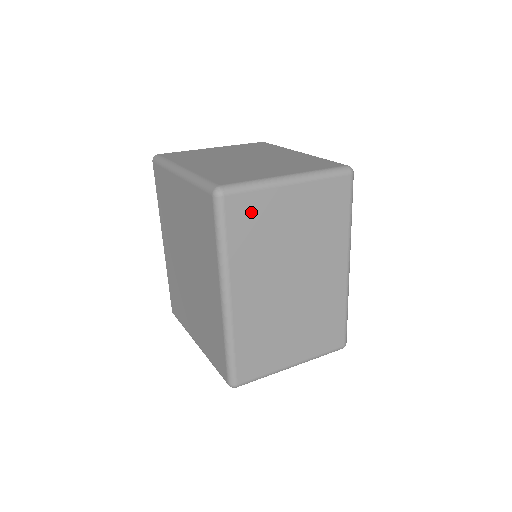
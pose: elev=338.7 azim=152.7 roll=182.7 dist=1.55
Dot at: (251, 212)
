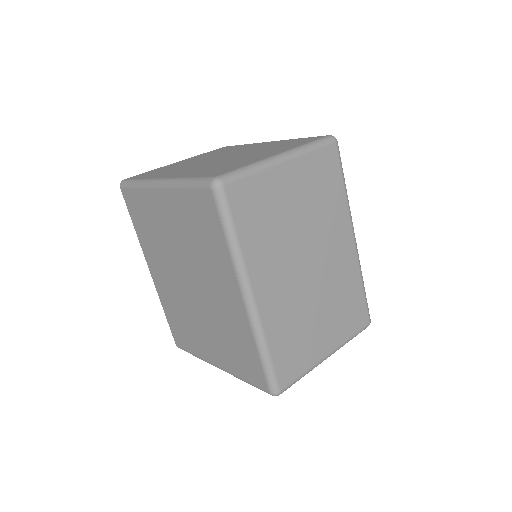
Dot at: (253, 198)
